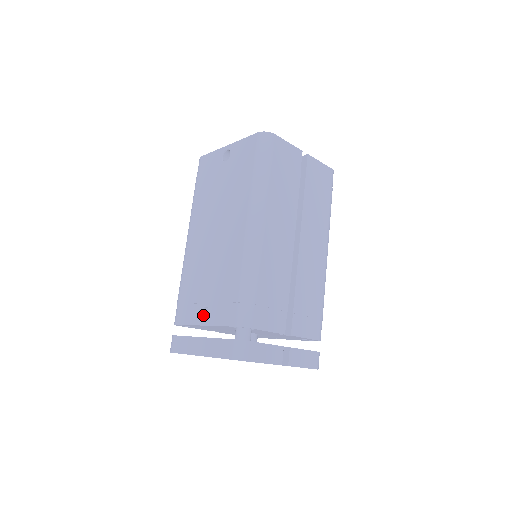
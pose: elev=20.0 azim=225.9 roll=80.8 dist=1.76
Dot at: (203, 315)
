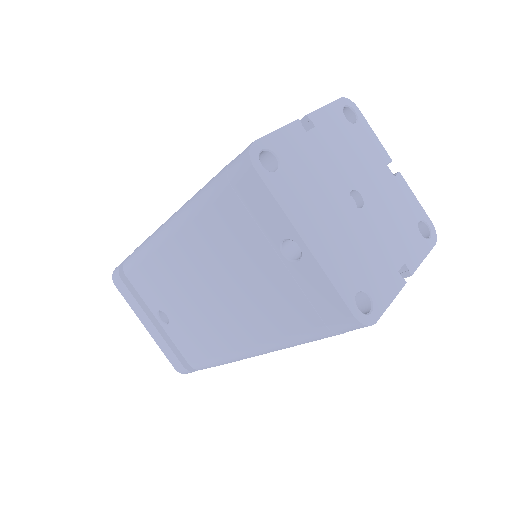
Dot at: occluded
